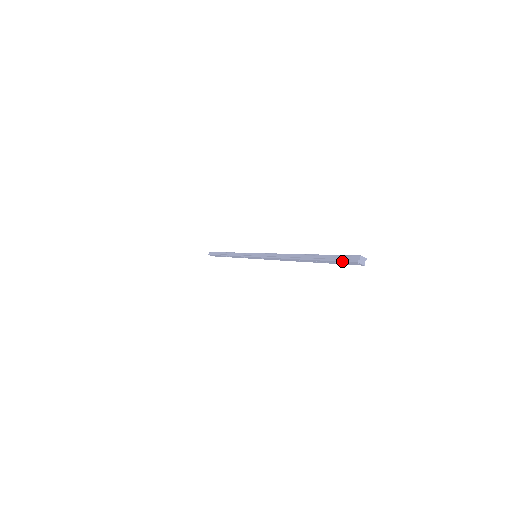
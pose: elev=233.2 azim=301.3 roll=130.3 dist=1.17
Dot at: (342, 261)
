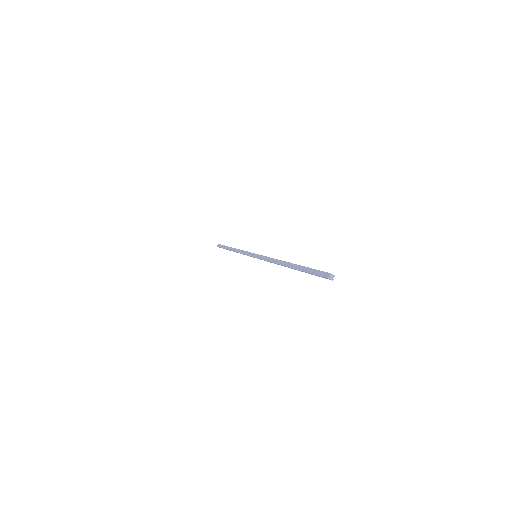
Dot at: (317, 275)
